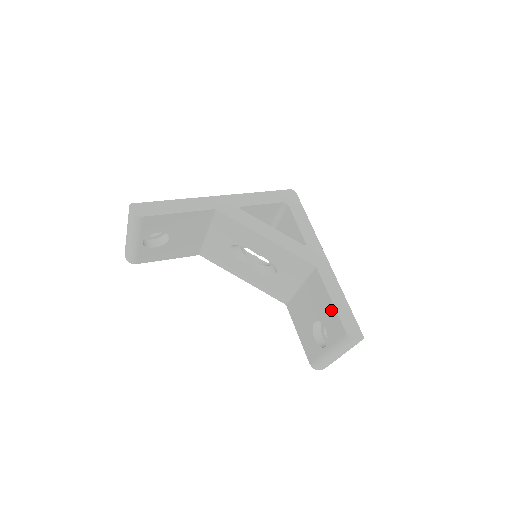
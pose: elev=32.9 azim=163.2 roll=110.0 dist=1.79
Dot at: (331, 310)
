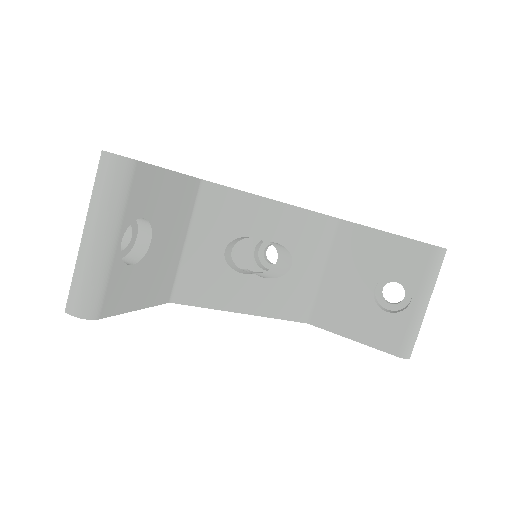
Dot at: (394, 244)
